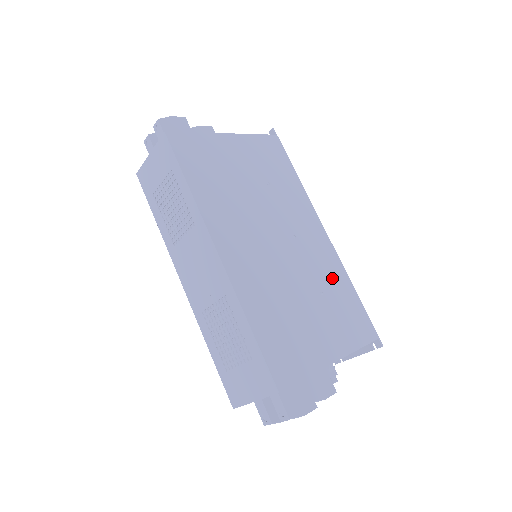
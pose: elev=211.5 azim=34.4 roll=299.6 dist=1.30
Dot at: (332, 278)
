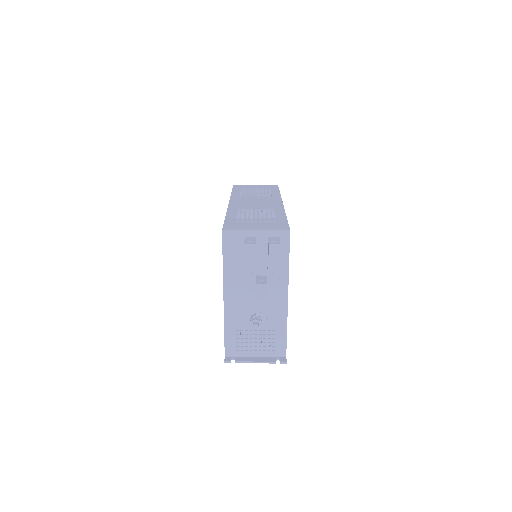
Dot at: occluded
